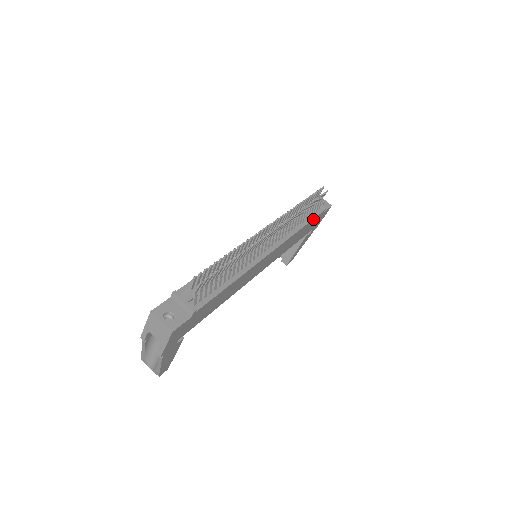
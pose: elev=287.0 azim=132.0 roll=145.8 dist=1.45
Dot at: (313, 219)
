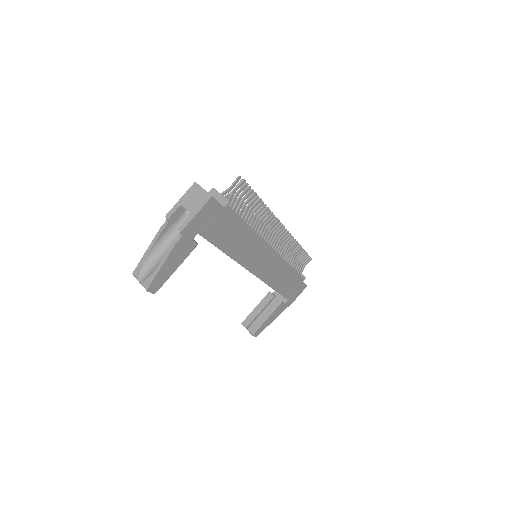
Dot at: (297, 273)
